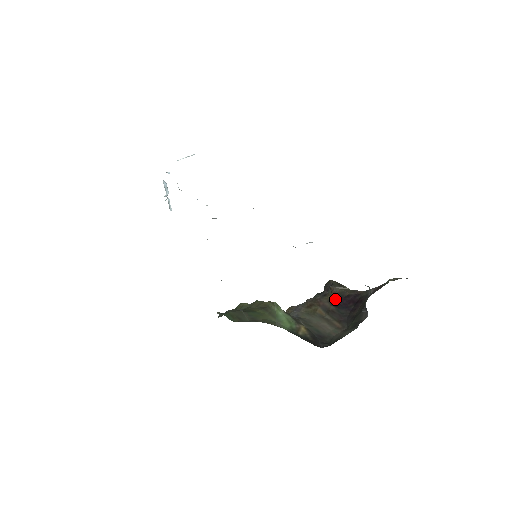
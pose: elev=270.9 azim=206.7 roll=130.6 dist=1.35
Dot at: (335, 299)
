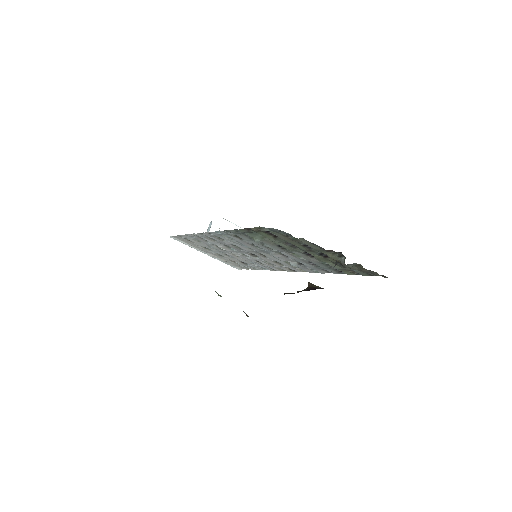
Dot at: (309, 289)
